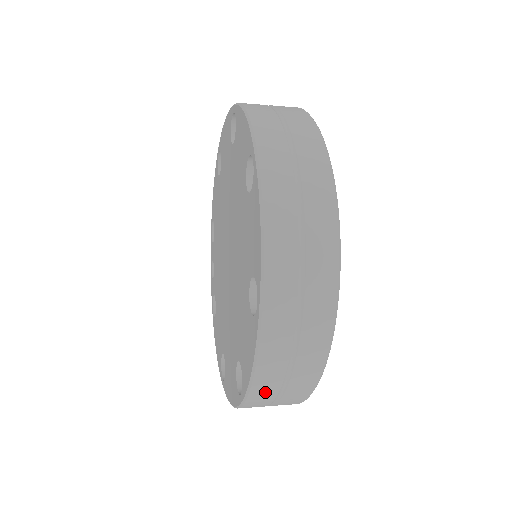
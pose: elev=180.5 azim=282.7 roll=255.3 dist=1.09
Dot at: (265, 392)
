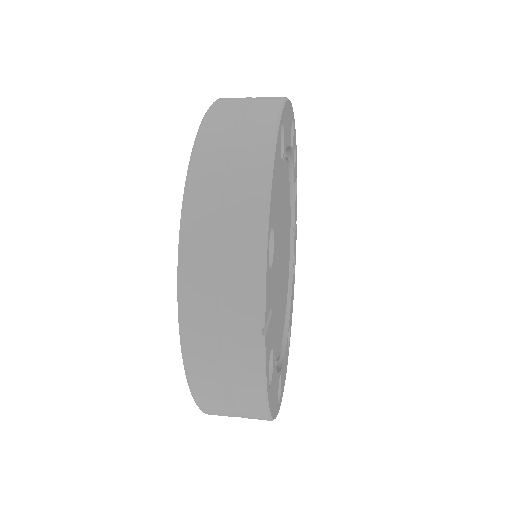
Dot at: occluded
